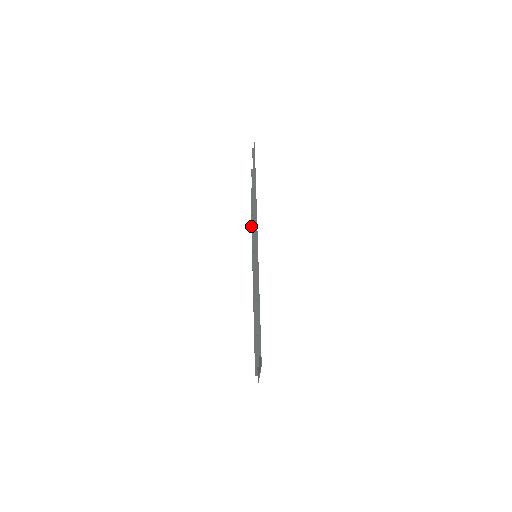
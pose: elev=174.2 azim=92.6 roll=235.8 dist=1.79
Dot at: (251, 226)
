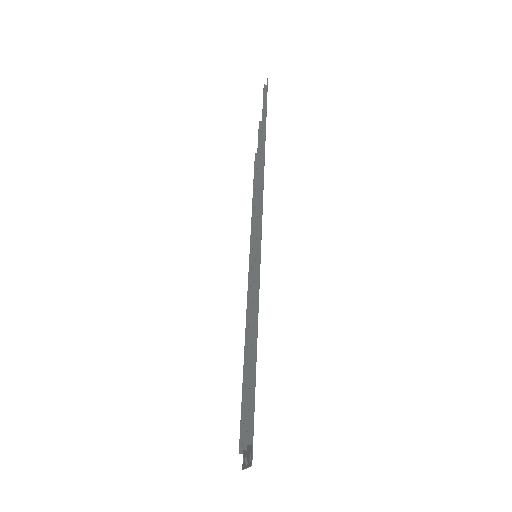
Dot at: occluded
